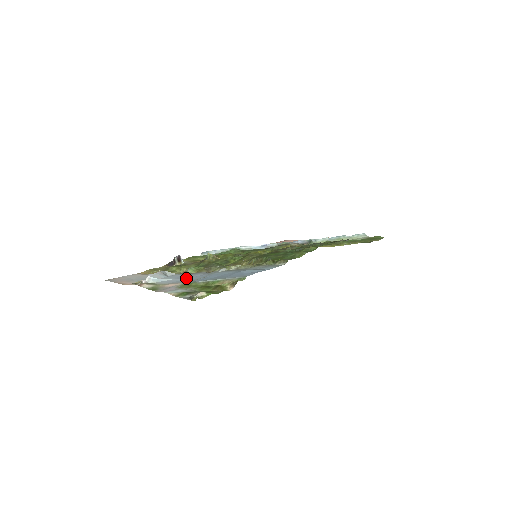
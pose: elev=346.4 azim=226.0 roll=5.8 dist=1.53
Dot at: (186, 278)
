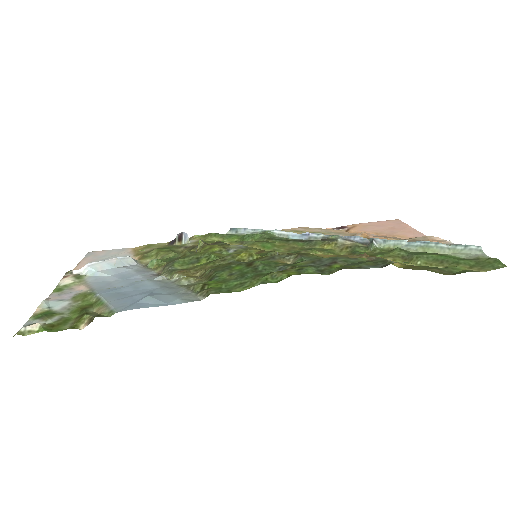
Dot at: (116, 279)
